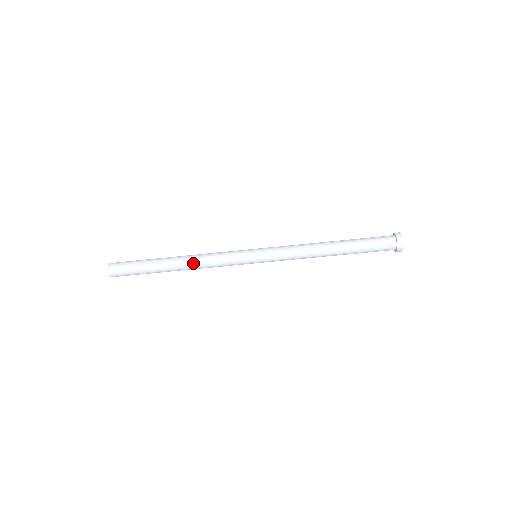
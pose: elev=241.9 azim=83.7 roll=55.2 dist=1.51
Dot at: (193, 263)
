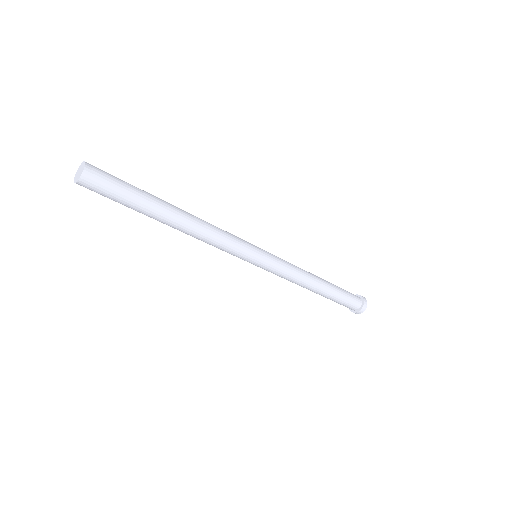
Dot at: (196, 232)
